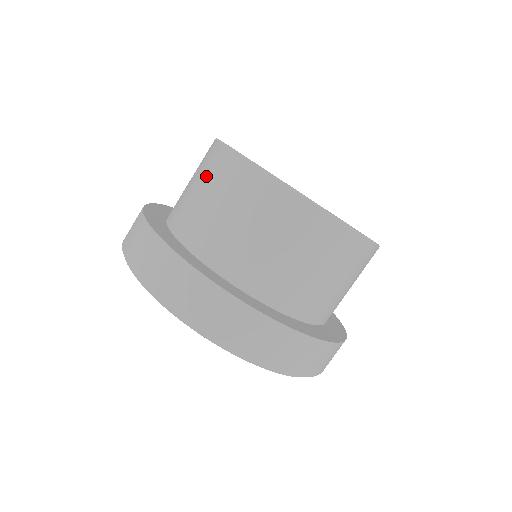
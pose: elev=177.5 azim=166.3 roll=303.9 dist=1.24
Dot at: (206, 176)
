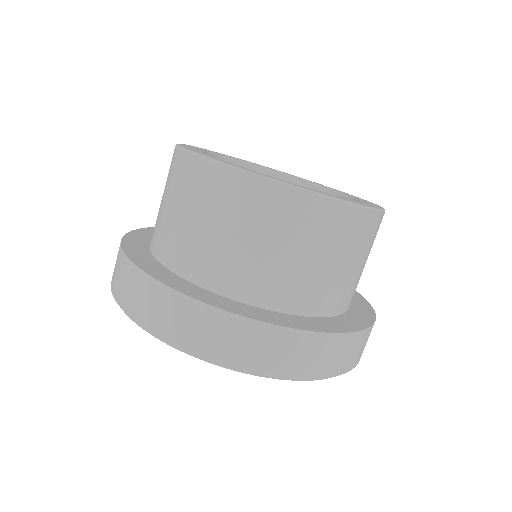
Dot at: (218, 209)
